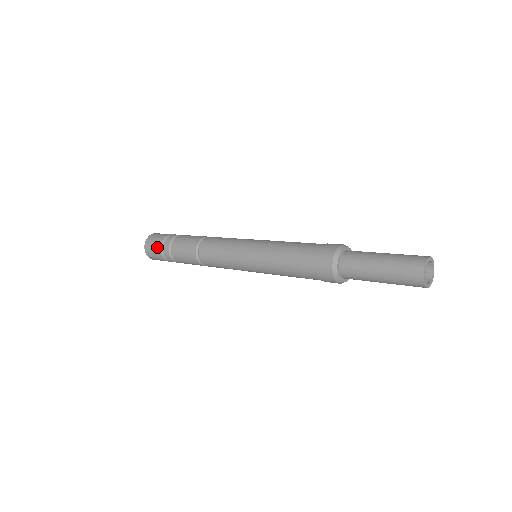
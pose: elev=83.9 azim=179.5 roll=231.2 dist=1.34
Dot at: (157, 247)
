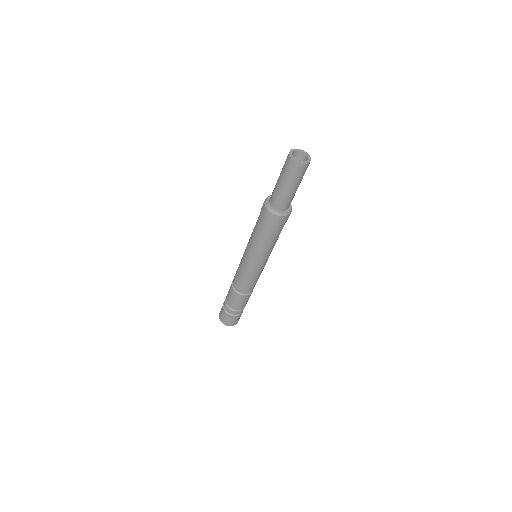
Dot at: (222, 308)
